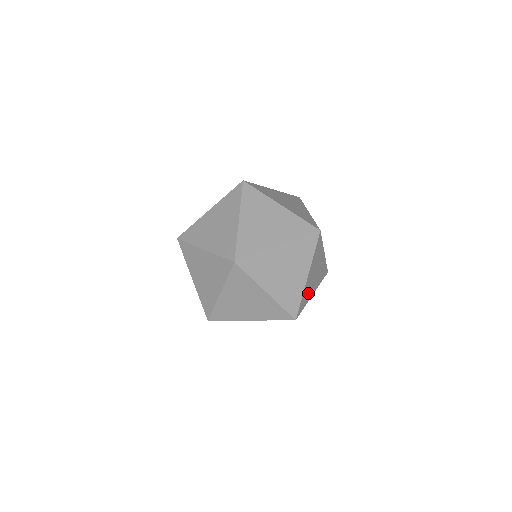
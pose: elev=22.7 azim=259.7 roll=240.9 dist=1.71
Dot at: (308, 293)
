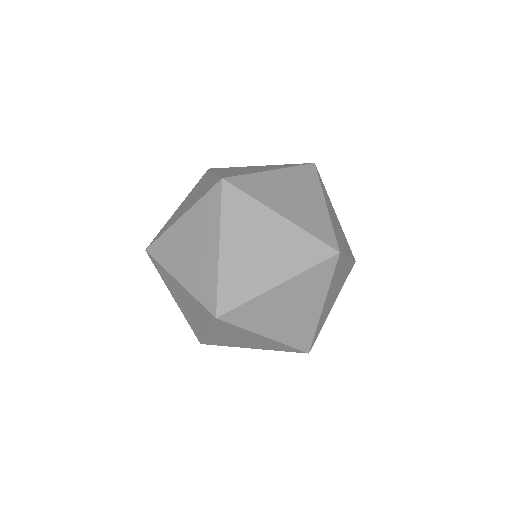
Dot at: occluded
